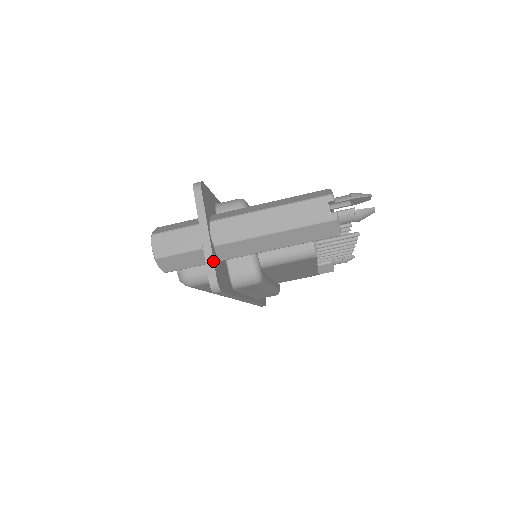
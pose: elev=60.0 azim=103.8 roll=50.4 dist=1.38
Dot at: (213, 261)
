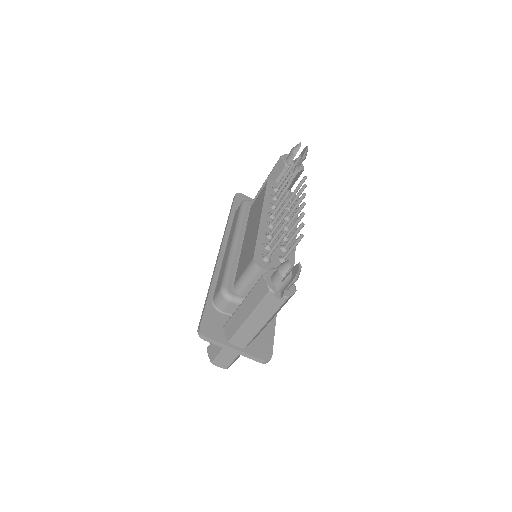
Dot at: (253, 357)
